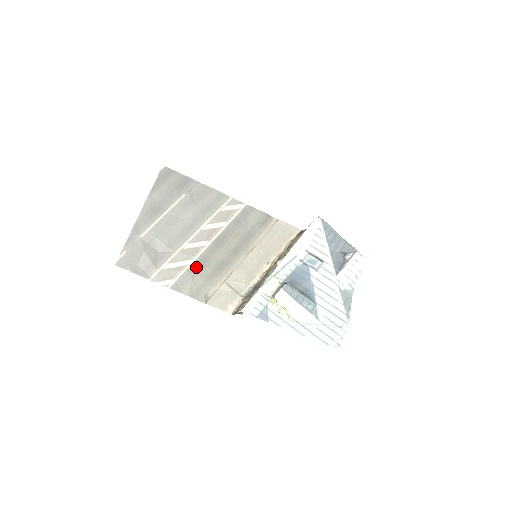
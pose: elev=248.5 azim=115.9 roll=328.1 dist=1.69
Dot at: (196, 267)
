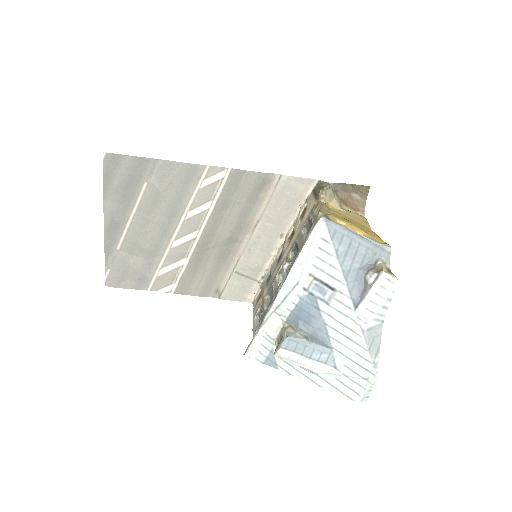
Dot at: (194, 264)
